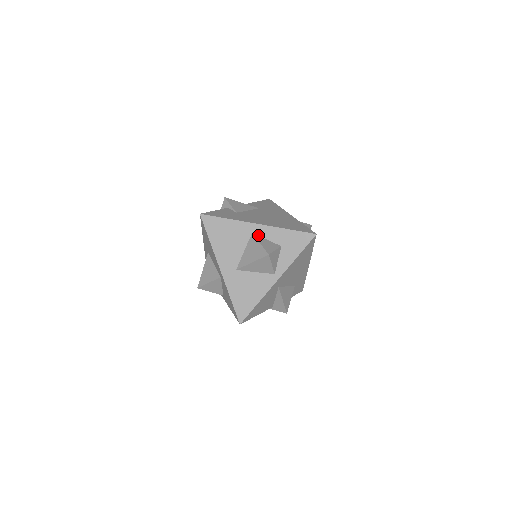
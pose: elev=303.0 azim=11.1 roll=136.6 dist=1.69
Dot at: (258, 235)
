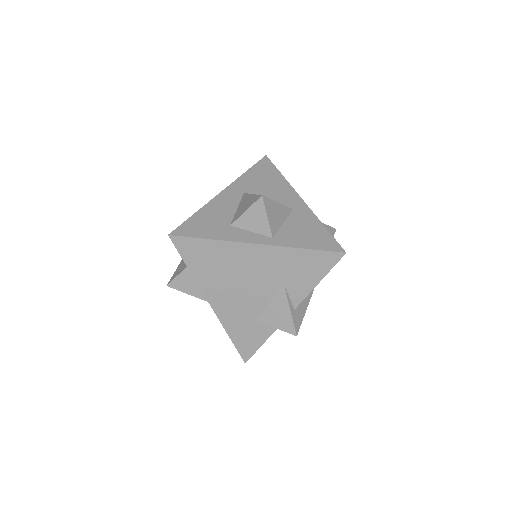
Dot at: occluded
